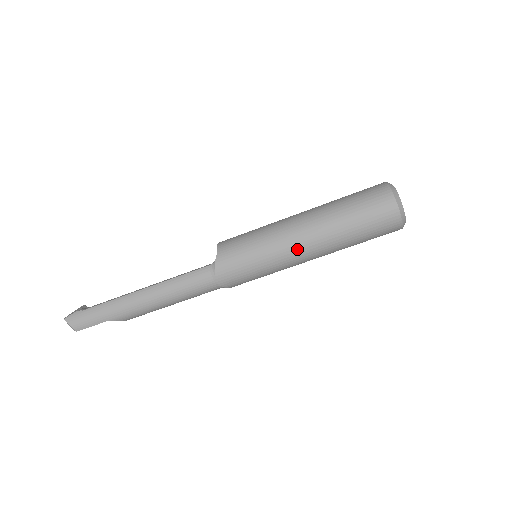
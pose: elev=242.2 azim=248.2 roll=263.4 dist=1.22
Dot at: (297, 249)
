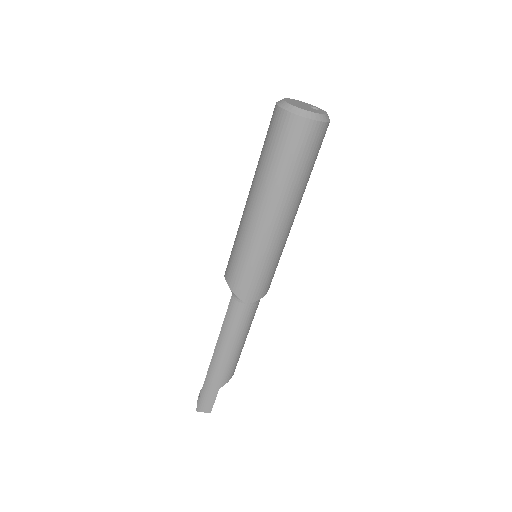
Dot at: (268, 226)
